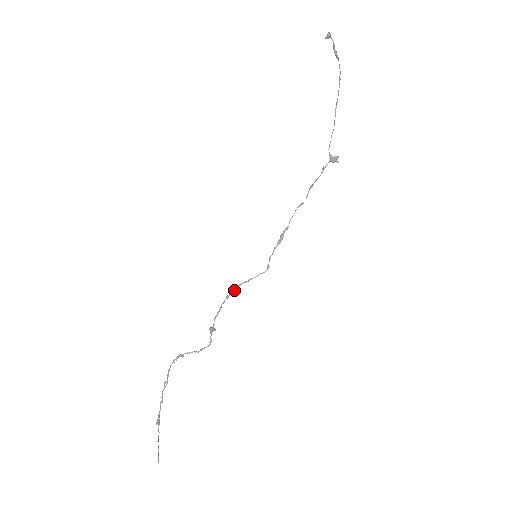
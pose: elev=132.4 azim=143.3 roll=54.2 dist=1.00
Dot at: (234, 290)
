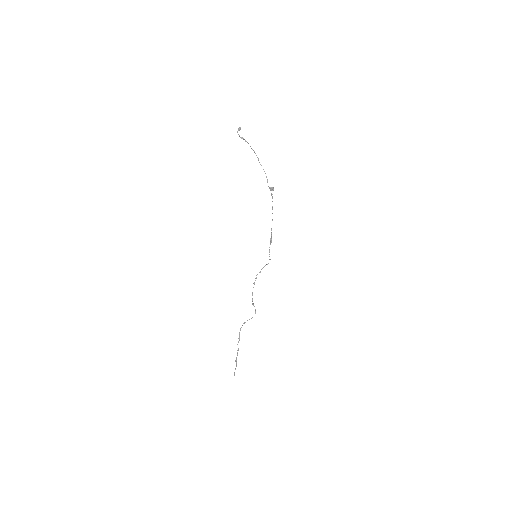
Dot at: (255, 278)
